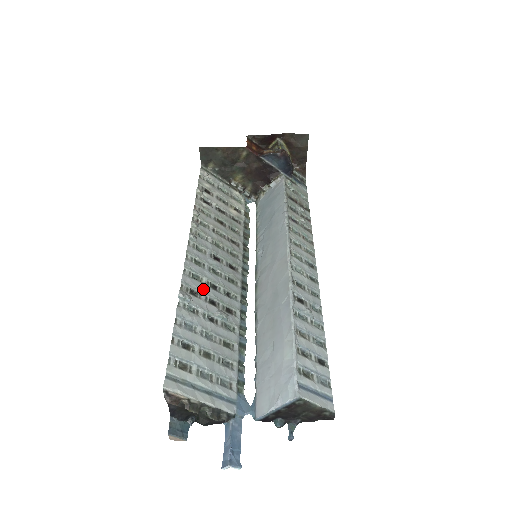
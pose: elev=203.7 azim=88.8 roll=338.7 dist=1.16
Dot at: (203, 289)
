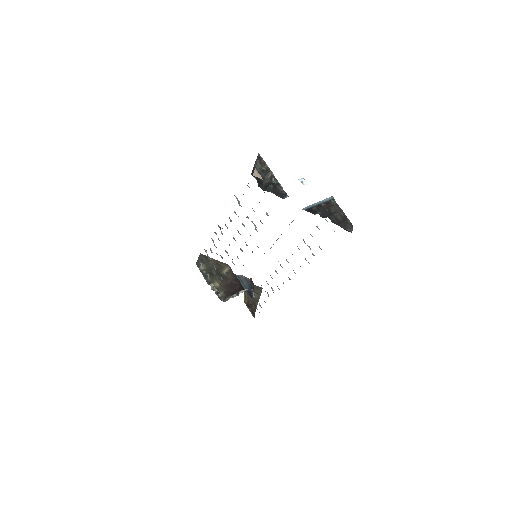
Dot at: occluded
